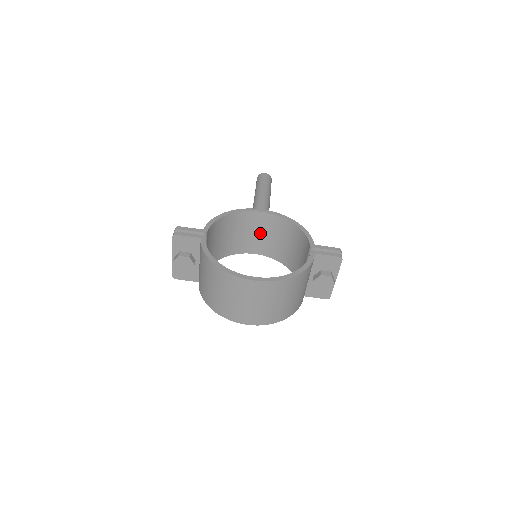
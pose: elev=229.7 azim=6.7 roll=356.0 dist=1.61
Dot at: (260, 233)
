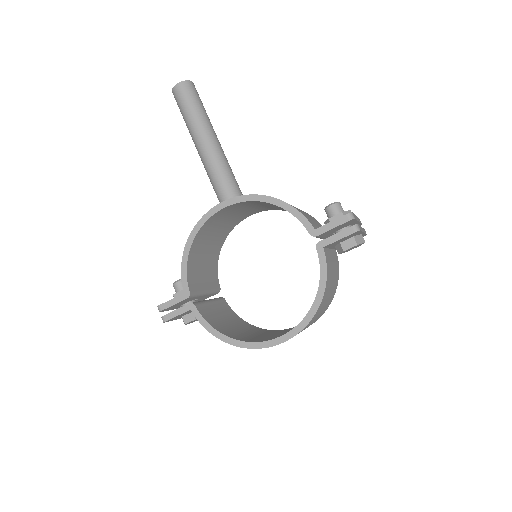
Dot at: (238, 211)
